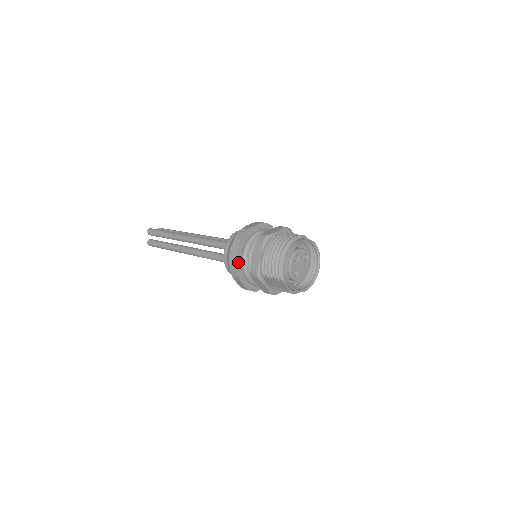
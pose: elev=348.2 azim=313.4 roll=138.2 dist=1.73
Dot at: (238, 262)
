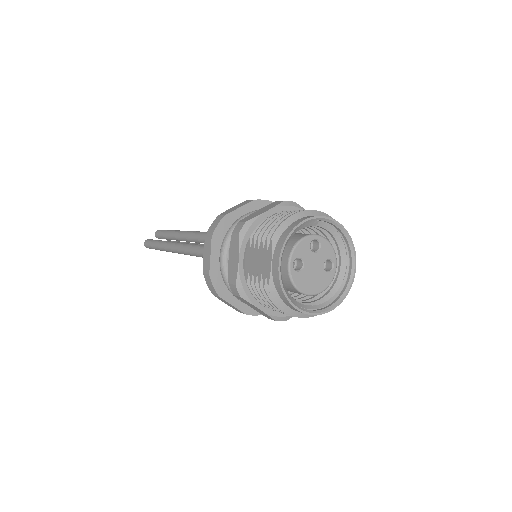
Dot at: (229, 221)
